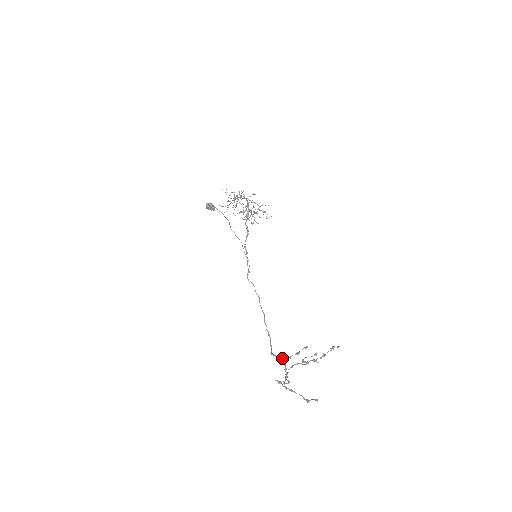
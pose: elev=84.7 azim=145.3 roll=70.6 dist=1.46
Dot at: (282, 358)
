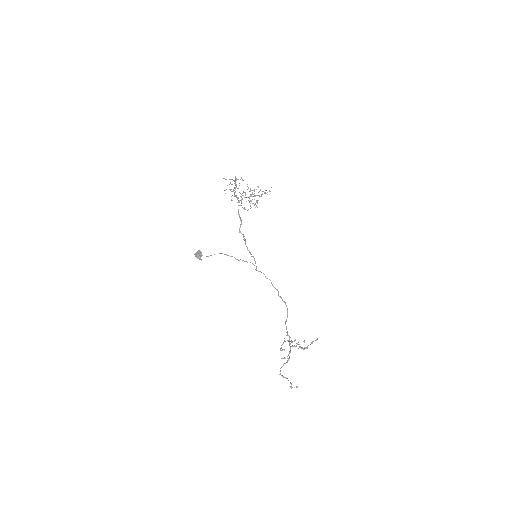
Dot at: (280, 348)
